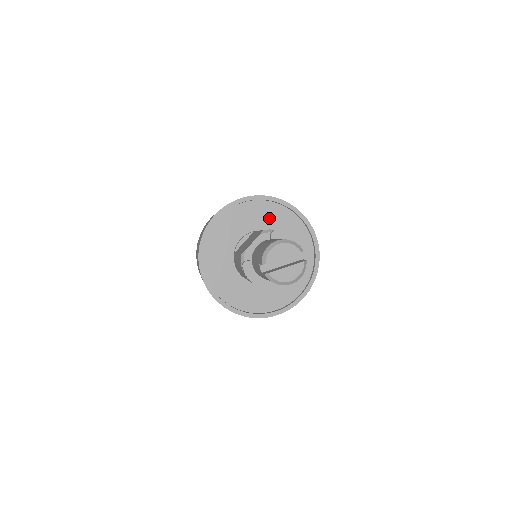
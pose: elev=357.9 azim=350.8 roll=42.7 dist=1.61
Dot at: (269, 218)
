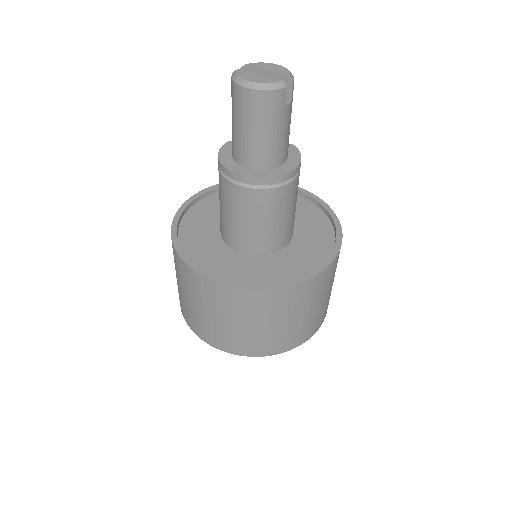
Dot at: (304, 216)
